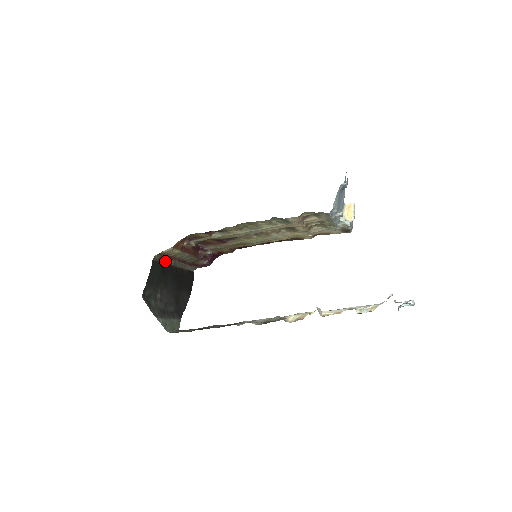
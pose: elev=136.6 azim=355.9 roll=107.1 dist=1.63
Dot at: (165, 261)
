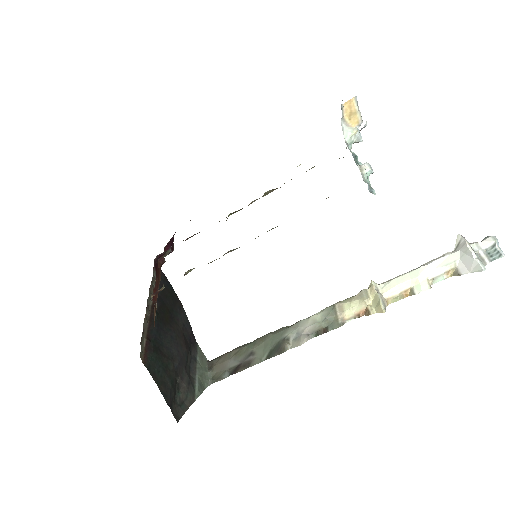
Dot at: (144, 330)
